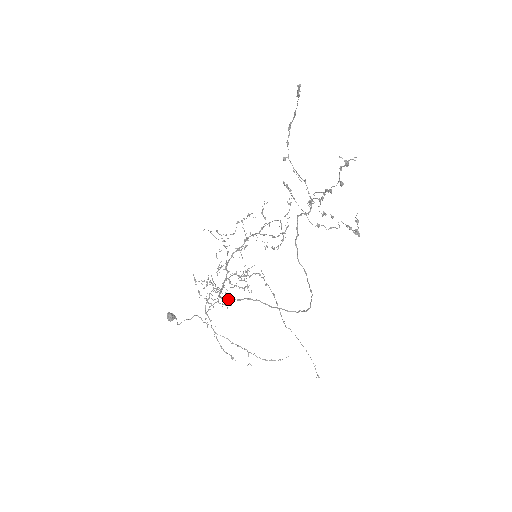
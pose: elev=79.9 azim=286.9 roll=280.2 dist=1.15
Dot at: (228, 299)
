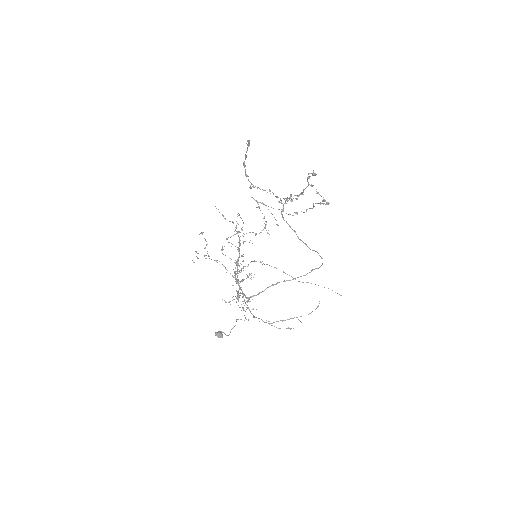
Dot at: occluded
